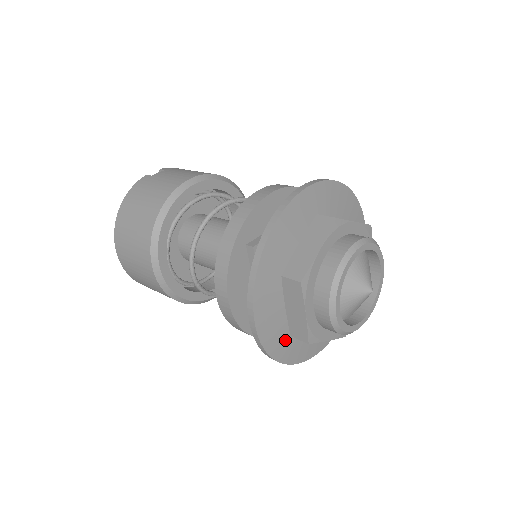
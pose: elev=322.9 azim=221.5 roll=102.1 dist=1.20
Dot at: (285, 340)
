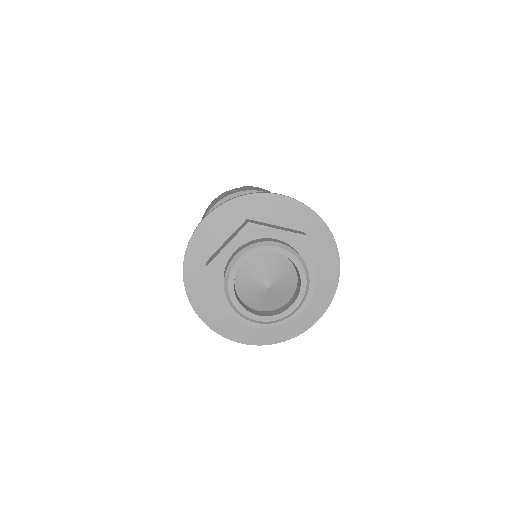
Dot at: (222, 317)
